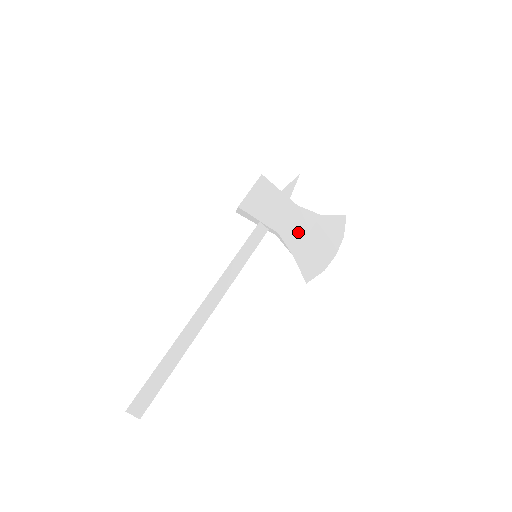
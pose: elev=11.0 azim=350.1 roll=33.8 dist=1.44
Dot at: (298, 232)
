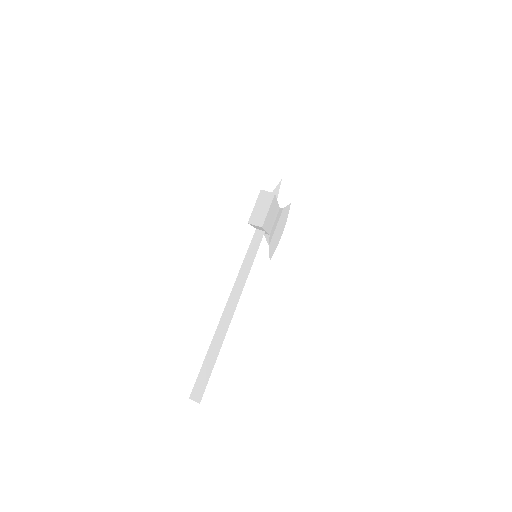
Dot at: occluded
